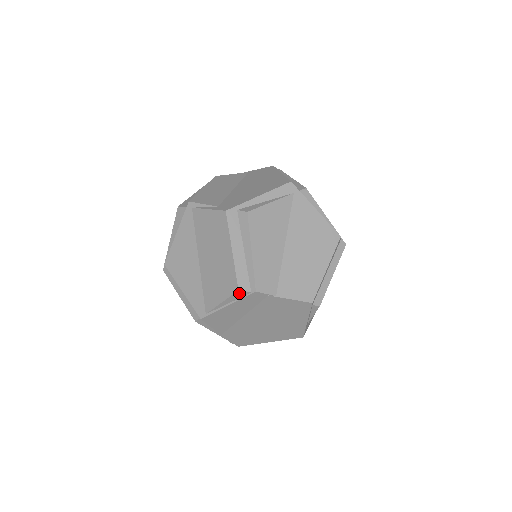
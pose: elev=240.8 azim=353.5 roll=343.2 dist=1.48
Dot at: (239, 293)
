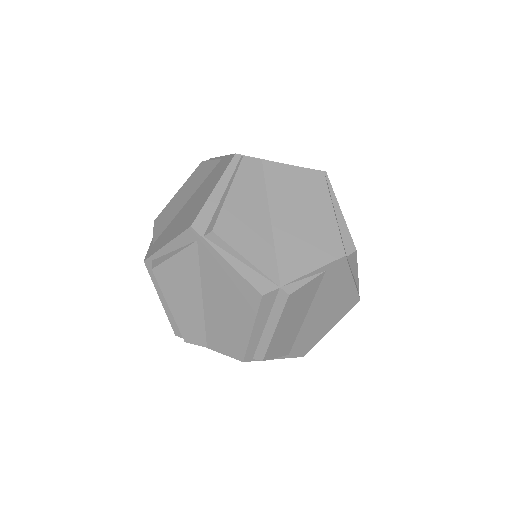
Dot at: occluded
